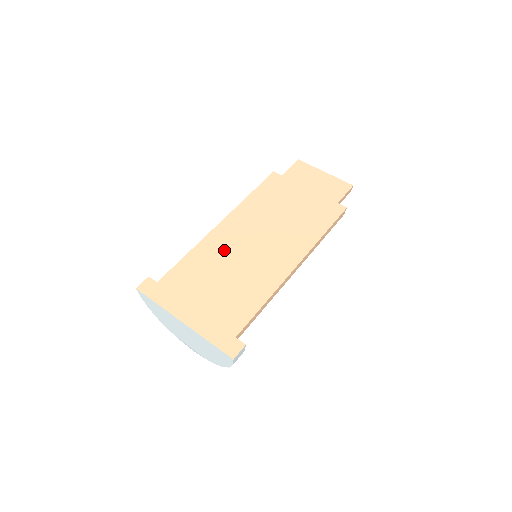
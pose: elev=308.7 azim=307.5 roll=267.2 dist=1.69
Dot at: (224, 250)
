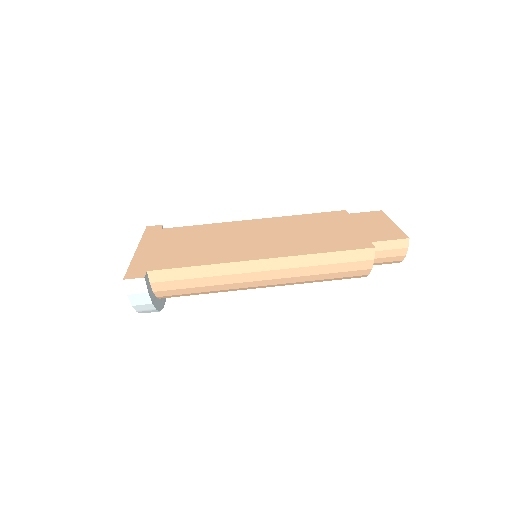
Dot at: (228, 231)
